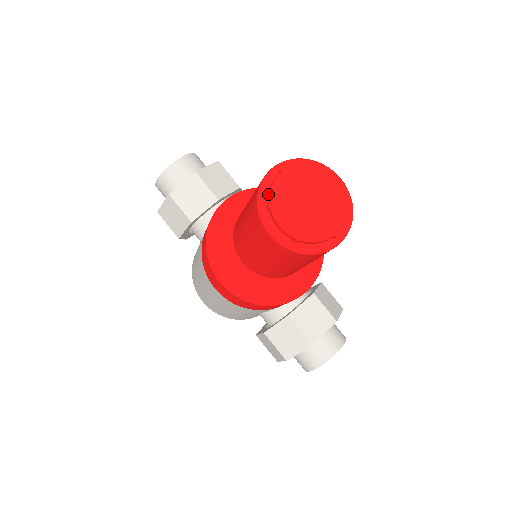
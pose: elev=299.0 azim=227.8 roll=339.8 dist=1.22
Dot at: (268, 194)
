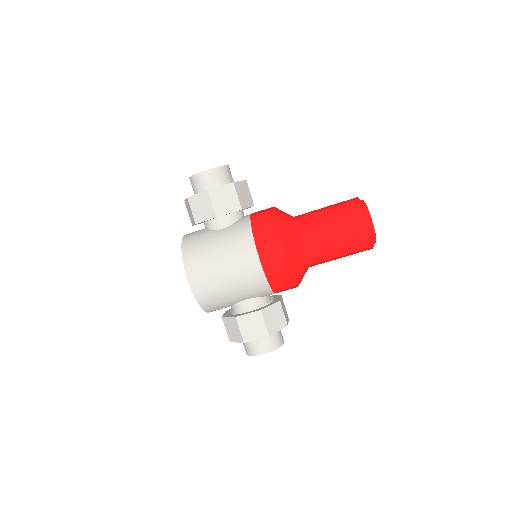
Dot at: (364, 207)
